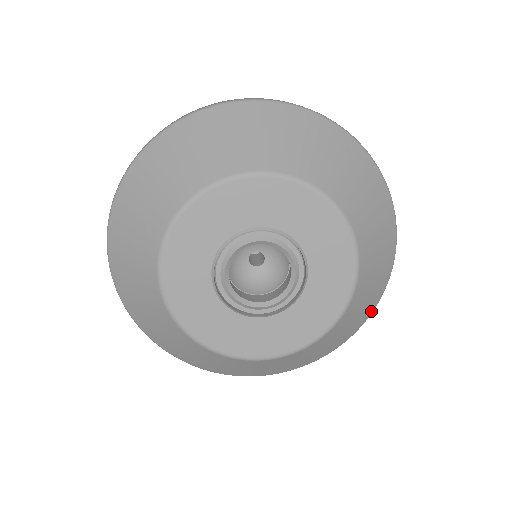
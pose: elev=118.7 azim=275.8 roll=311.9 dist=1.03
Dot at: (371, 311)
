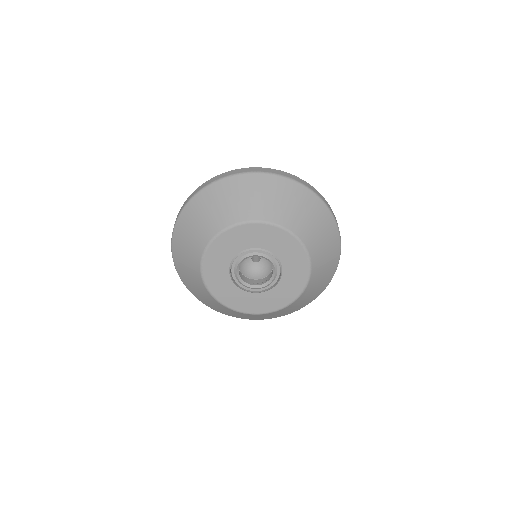
Dot at: (300, 308)
